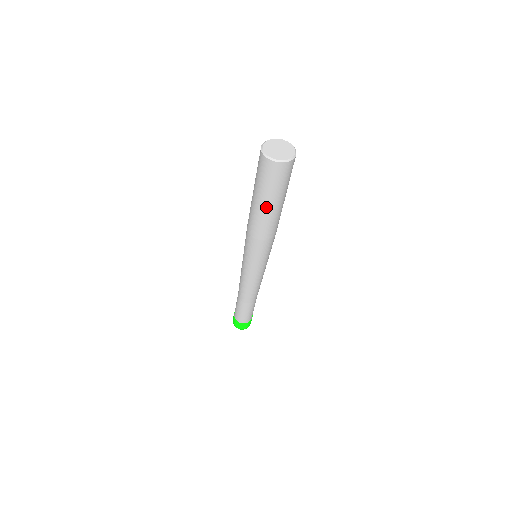
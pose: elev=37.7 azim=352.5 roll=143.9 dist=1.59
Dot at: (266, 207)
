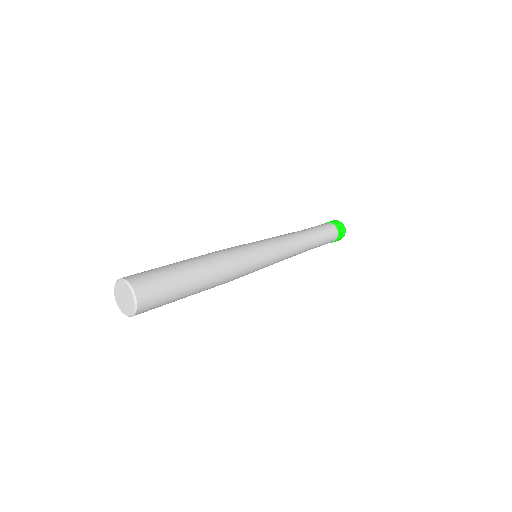
Dot at: occluded
